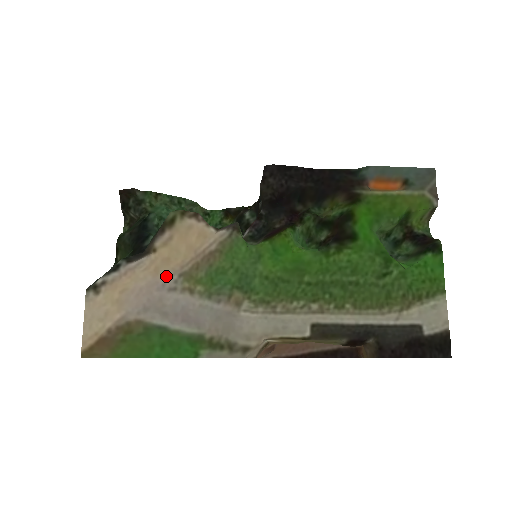
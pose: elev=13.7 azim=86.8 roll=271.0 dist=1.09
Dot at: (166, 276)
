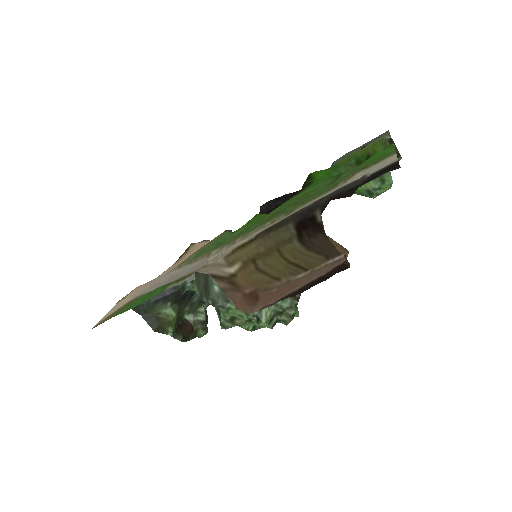
Dot at: (169, 271)
